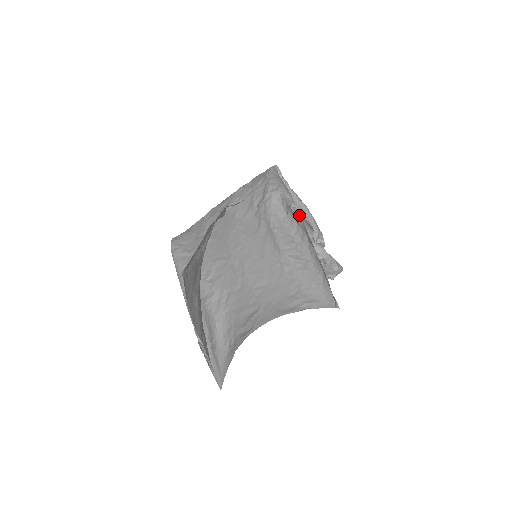
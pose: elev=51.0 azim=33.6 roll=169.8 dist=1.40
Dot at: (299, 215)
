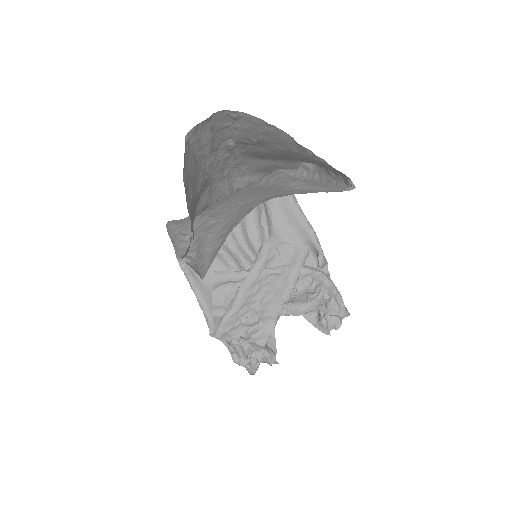
Dot at: occluded
